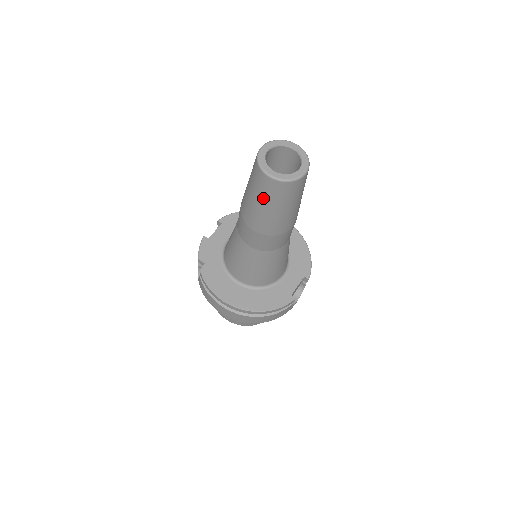
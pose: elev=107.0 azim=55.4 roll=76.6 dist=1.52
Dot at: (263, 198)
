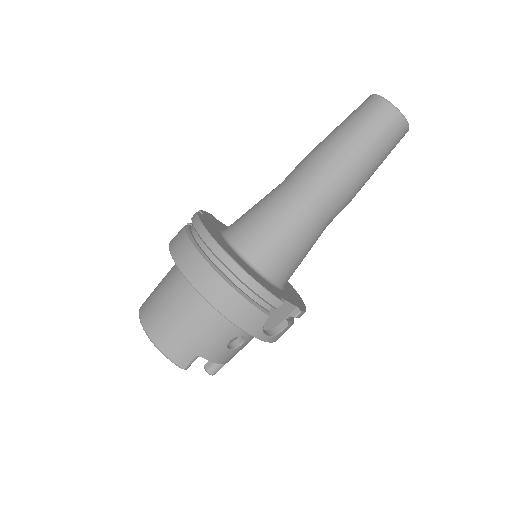
Dot at: (358, 121)
